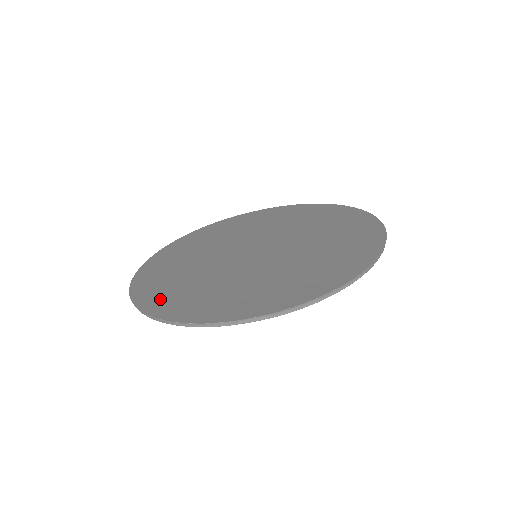
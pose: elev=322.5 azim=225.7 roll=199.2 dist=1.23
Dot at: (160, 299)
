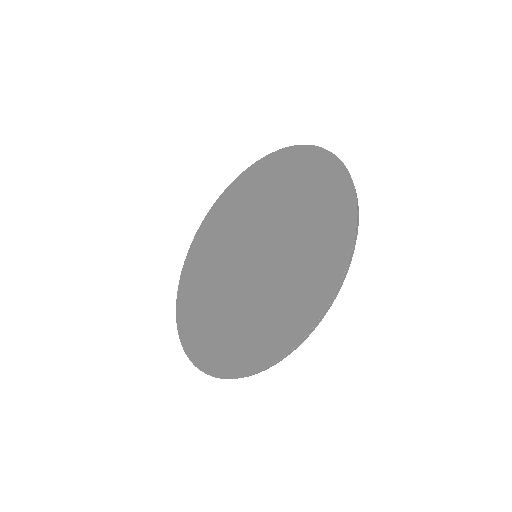
Dot at: (273, 341)
